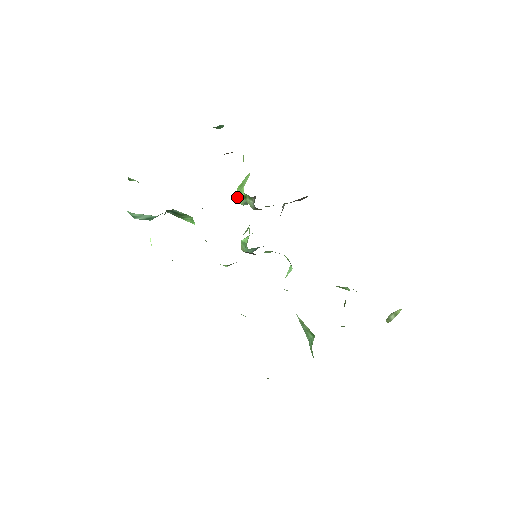
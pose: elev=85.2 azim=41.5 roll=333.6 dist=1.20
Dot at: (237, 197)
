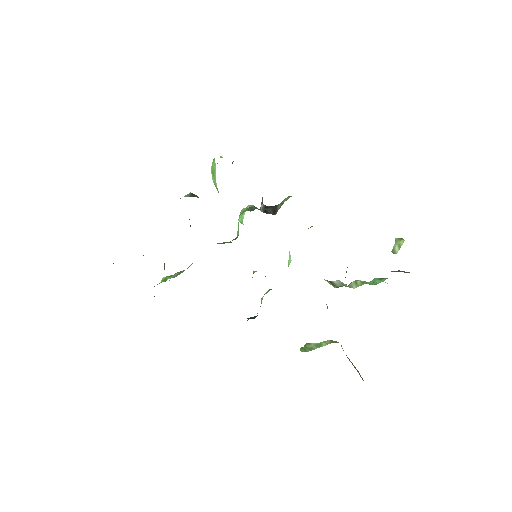
Dot at: occluded
